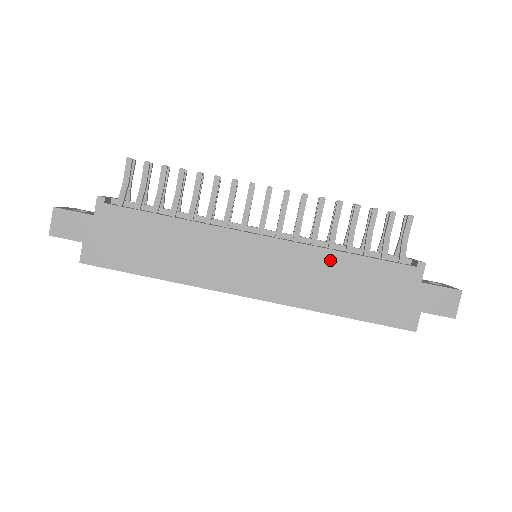
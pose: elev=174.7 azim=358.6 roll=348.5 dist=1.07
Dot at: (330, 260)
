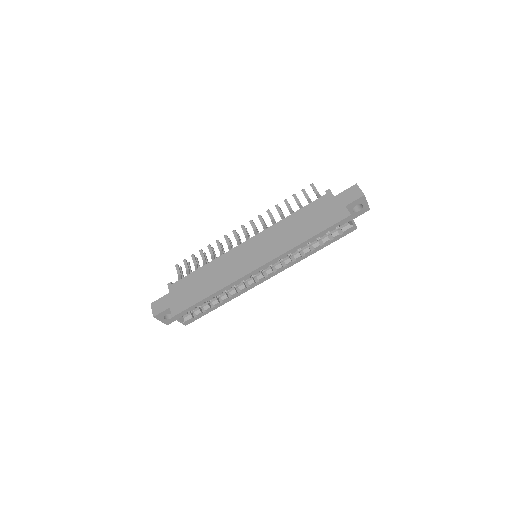
Dot at: (285, 223)
